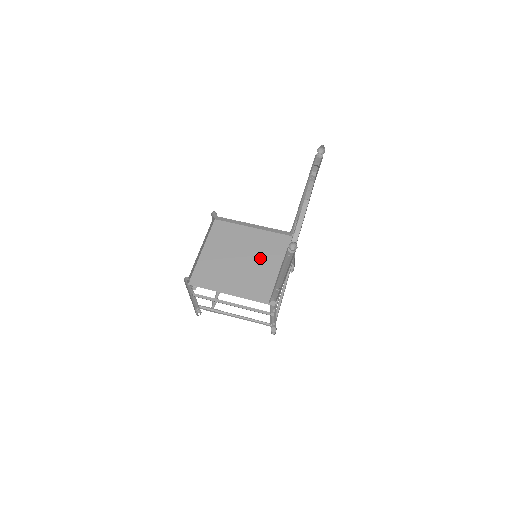
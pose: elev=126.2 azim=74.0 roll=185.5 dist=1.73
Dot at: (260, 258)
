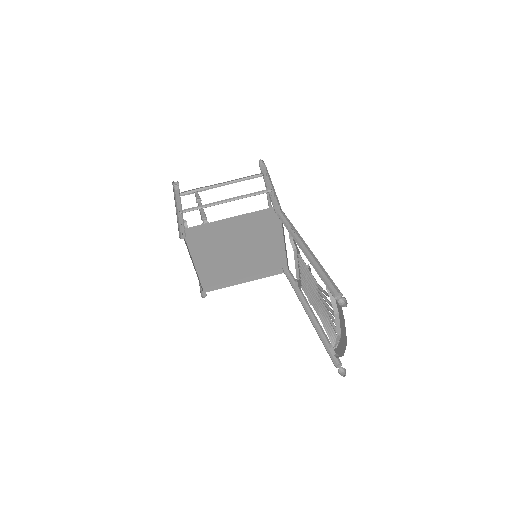
Dot at: (254, 241)
